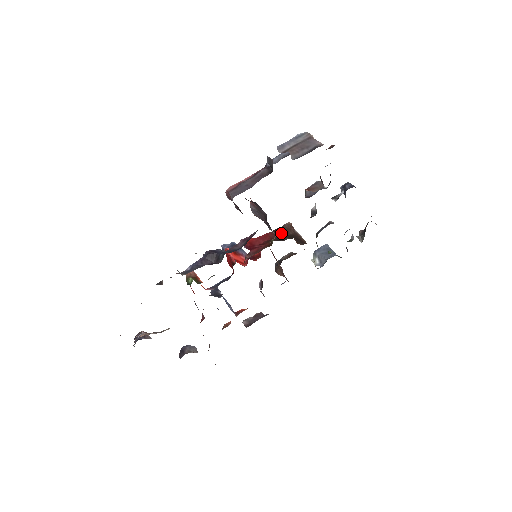
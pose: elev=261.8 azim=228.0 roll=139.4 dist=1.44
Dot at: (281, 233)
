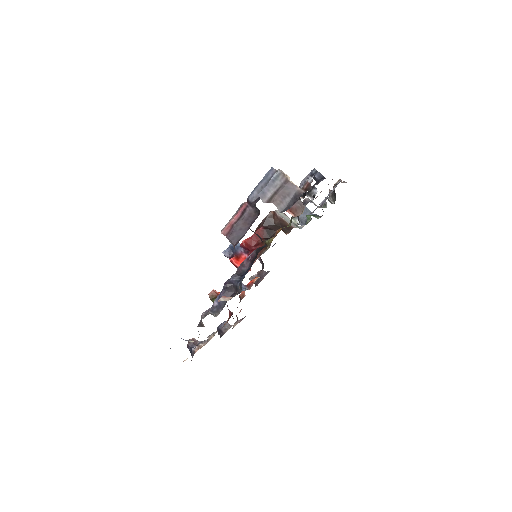
Dot at: (268, 225)
